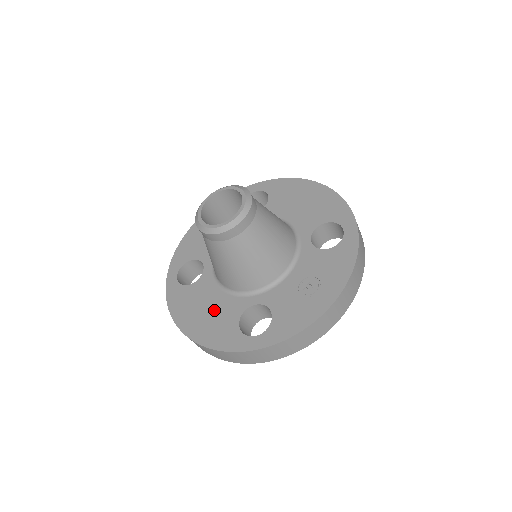
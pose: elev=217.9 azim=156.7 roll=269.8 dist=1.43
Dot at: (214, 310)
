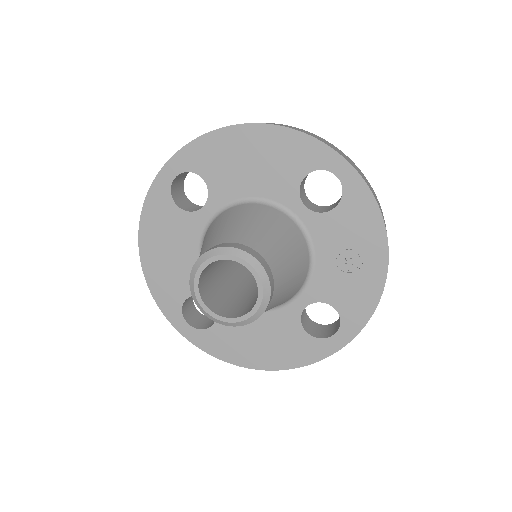
Dot at: (267, 334)
